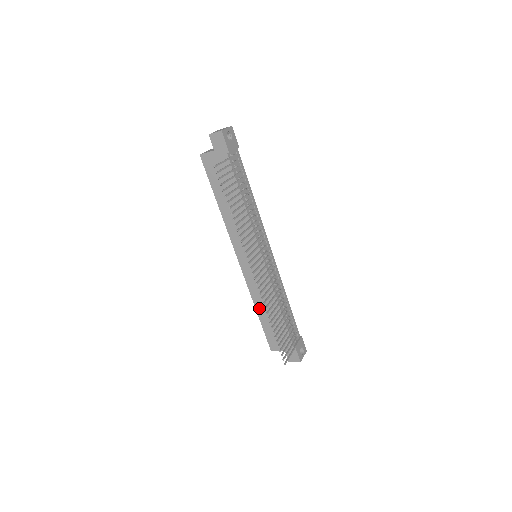
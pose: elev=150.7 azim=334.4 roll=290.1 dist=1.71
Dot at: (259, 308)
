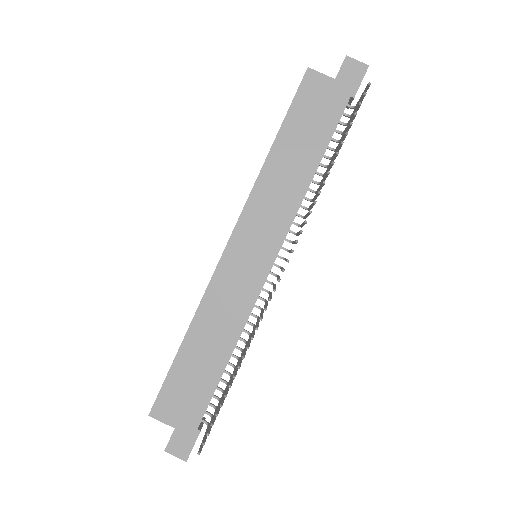
Dot at: (194, 334)
